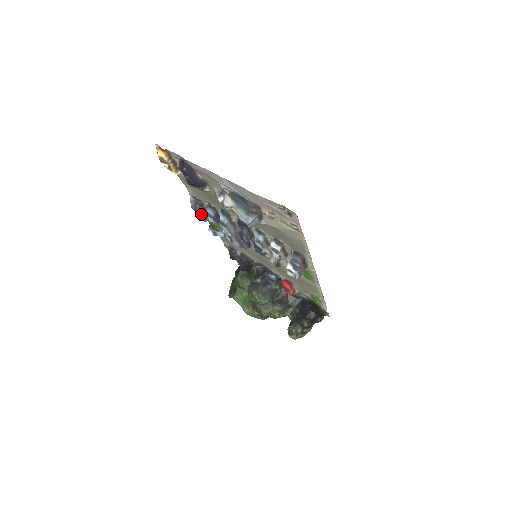
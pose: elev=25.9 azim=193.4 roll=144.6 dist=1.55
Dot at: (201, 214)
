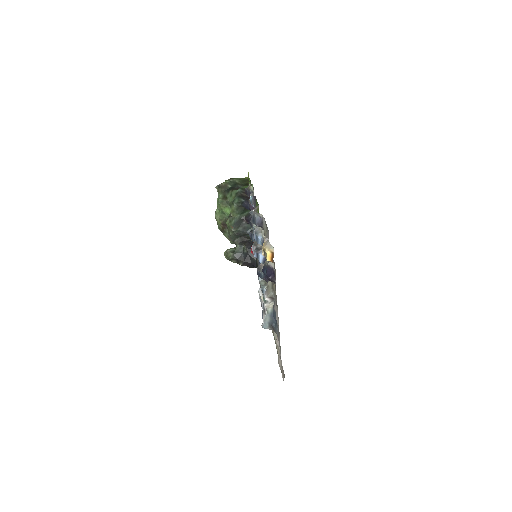
Dot at: (254, 223)
